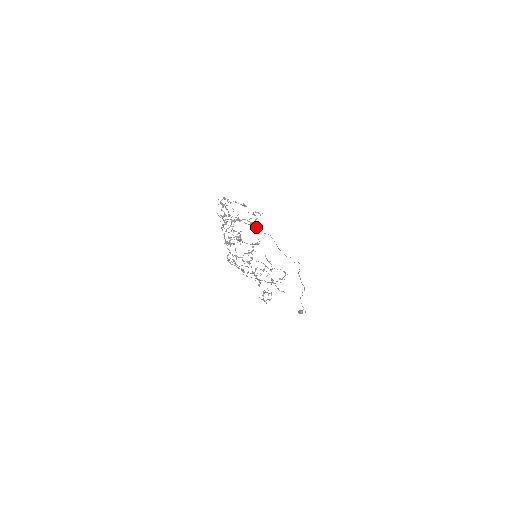
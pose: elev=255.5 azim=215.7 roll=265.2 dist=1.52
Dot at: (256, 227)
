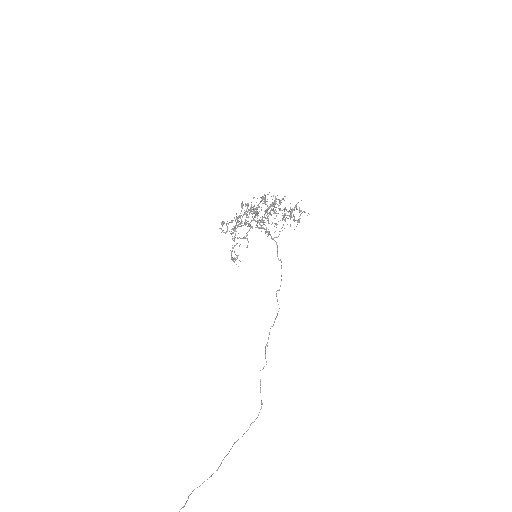
Dot at: (292, 212)
